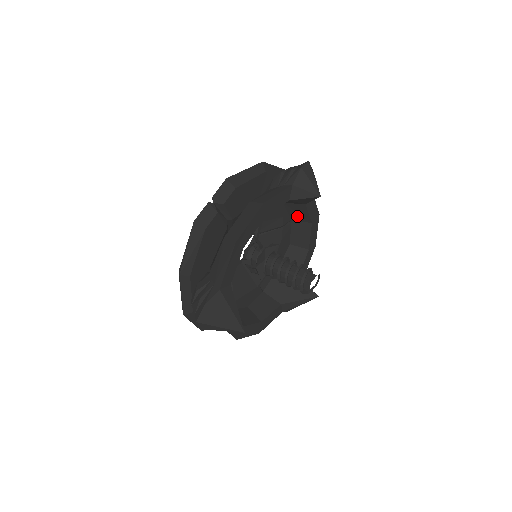
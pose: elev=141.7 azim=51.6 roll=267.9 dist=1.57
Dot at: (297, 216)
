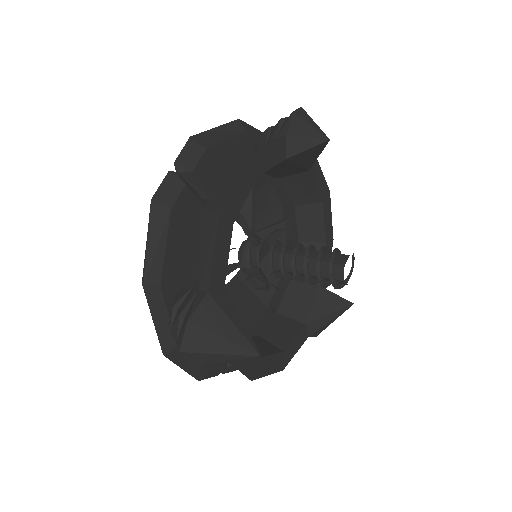
Dot at: (301, 196)
